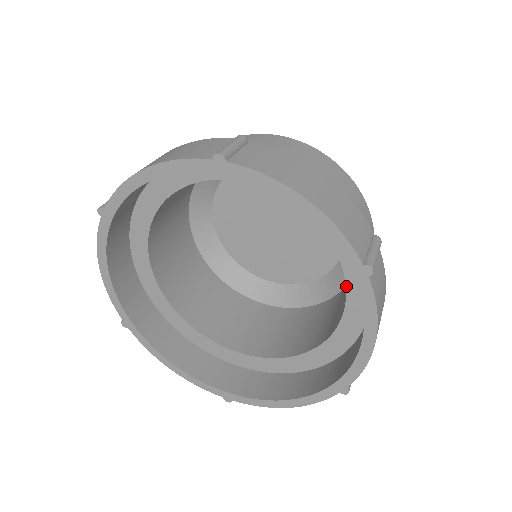
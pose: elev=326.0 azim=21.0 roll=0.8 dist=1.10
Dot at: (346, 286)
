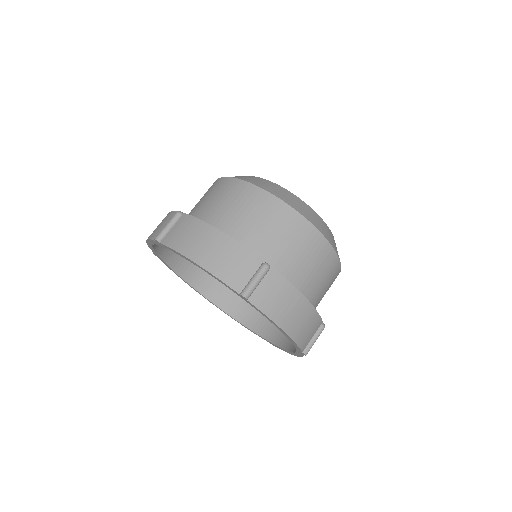
Dot at: occluded
